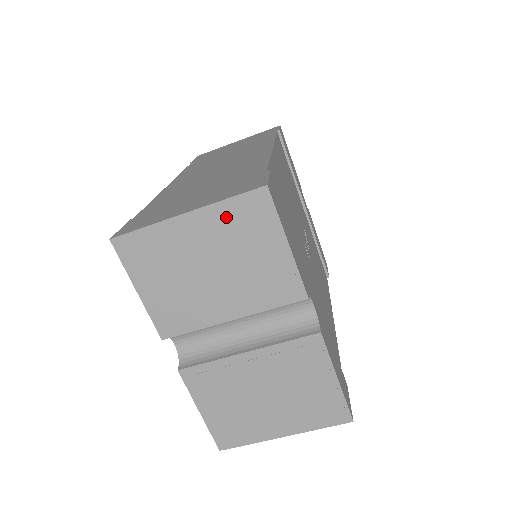
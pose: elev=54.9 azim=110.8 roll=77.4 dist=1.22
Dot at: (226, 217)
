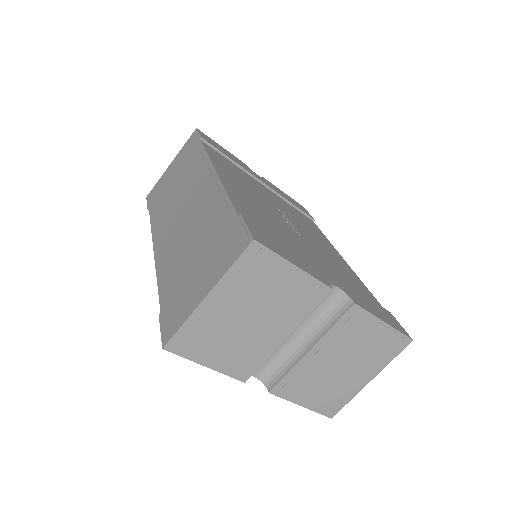
Dot at: (238, 279)
